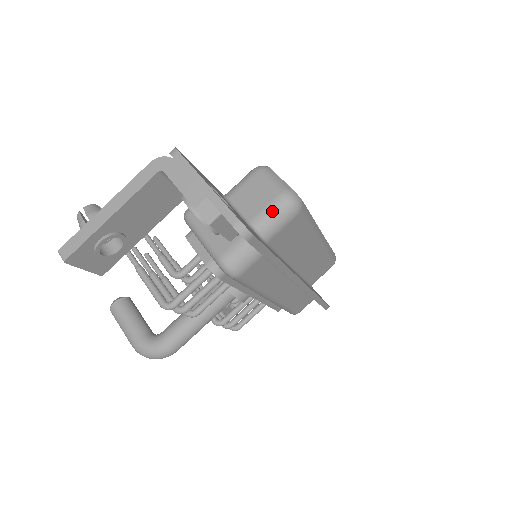
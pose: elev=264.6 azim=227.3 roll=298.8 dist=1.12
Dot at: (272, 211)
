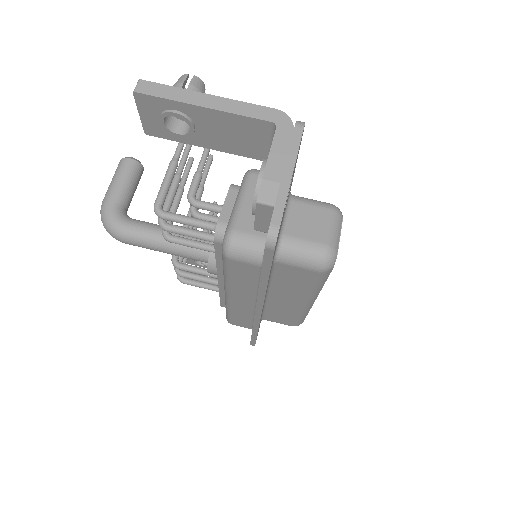
Dot at: (306, 247)
